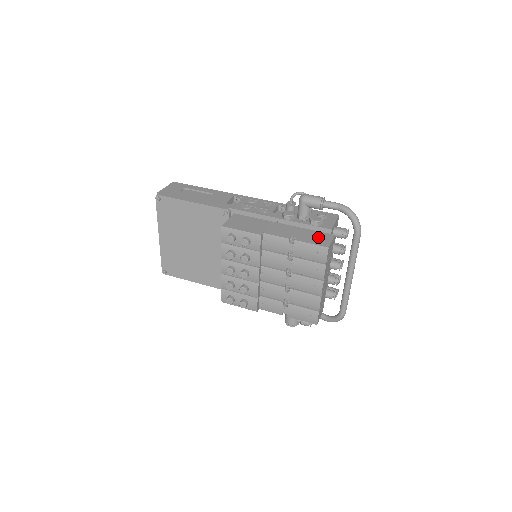
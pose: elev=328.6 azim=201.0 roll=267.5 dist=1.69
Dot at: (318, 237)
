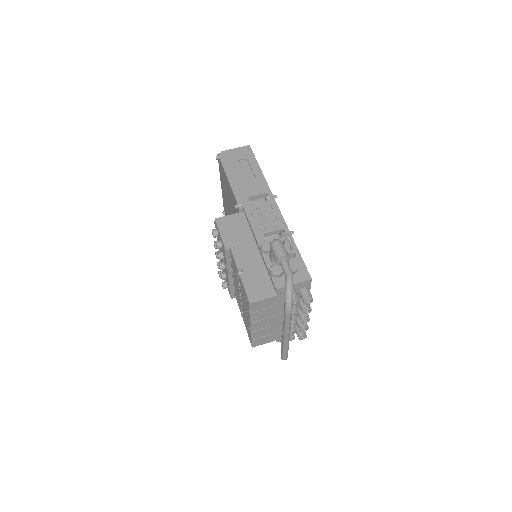
Dot at: (260, 286)
